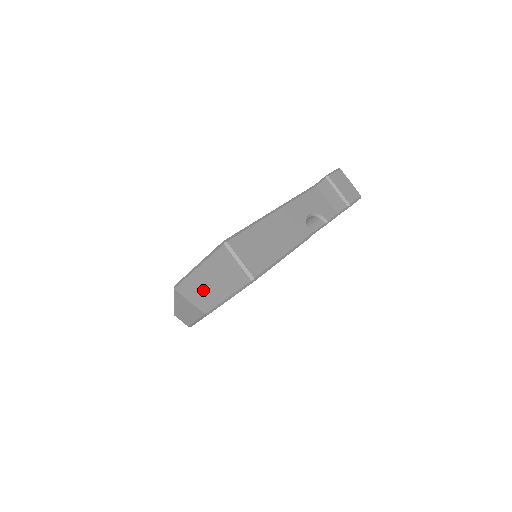
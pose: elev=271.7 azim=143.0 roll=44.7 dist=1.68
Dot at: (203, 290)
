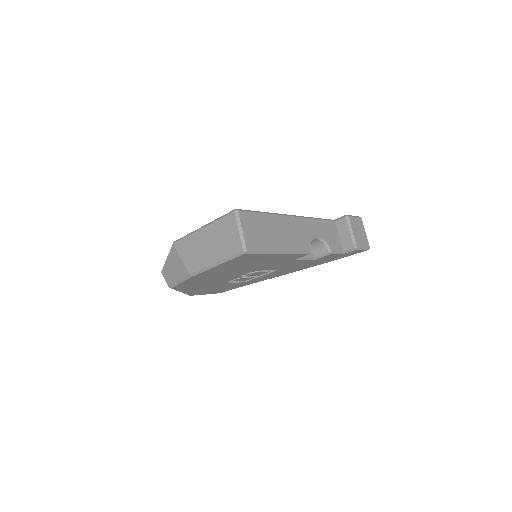
Dot at: (198, 250)
